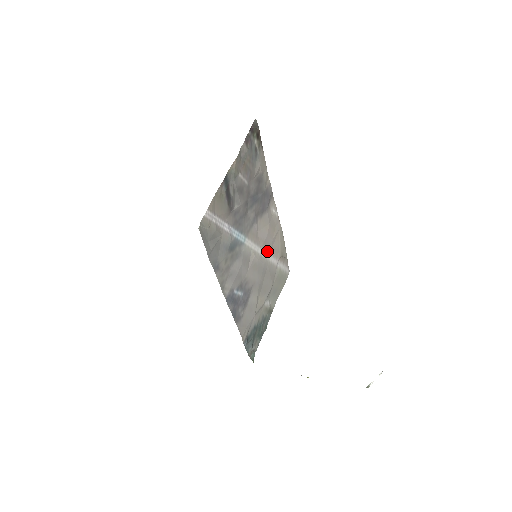
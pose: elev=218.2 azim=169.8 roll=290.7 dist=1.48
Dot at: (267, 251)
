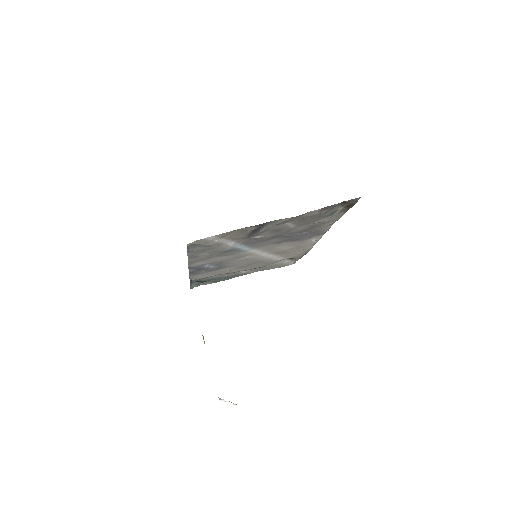
Dot at: (276, 254)
